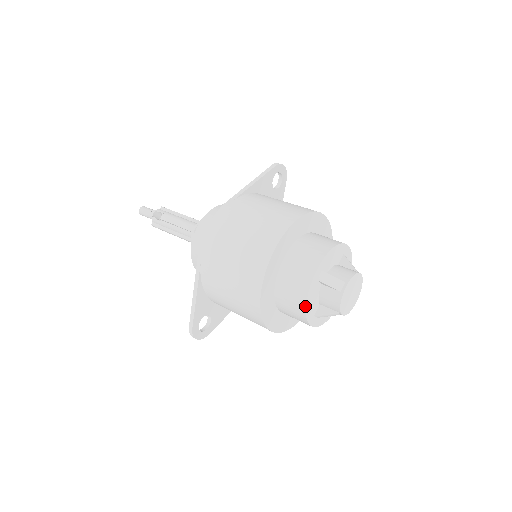
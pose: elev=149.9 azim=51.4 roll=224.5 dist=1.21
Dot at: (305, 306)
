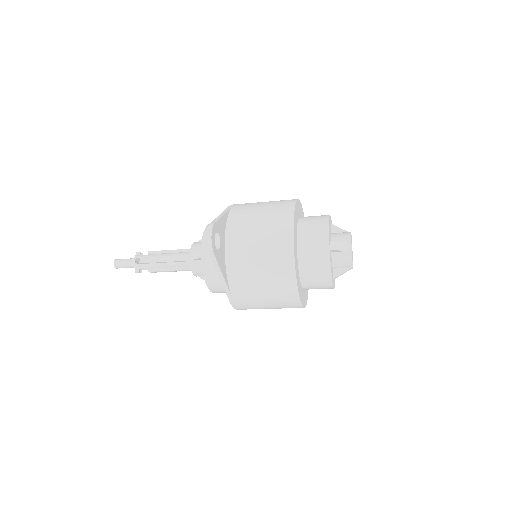
Dot at: (328, 220)
